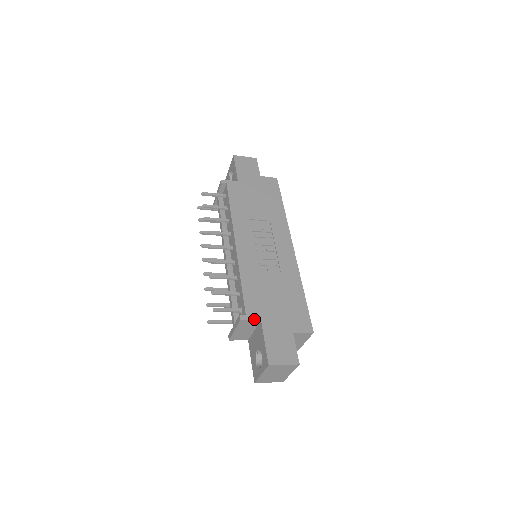
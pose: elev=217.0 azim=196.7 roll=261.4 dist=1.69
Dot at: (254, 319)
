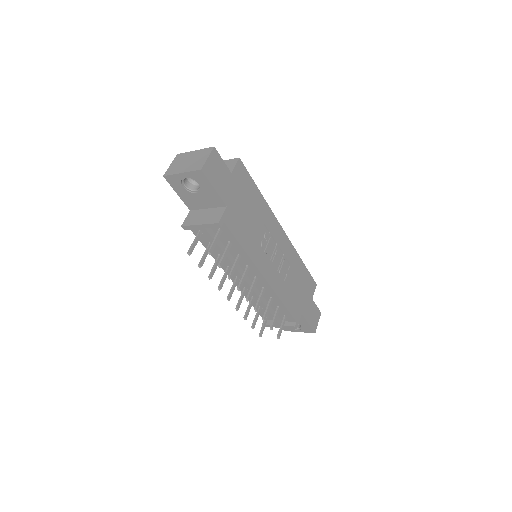
Dot at: occluded
